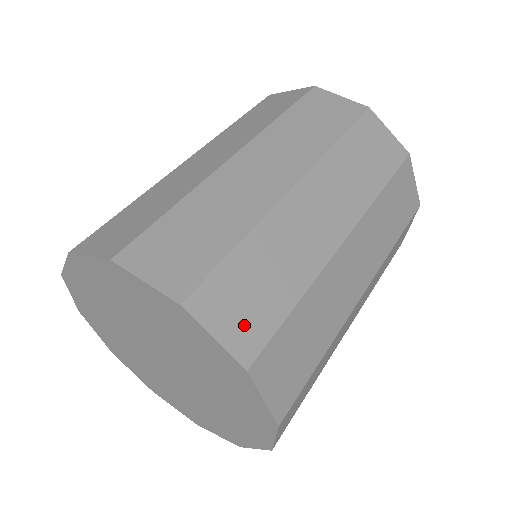
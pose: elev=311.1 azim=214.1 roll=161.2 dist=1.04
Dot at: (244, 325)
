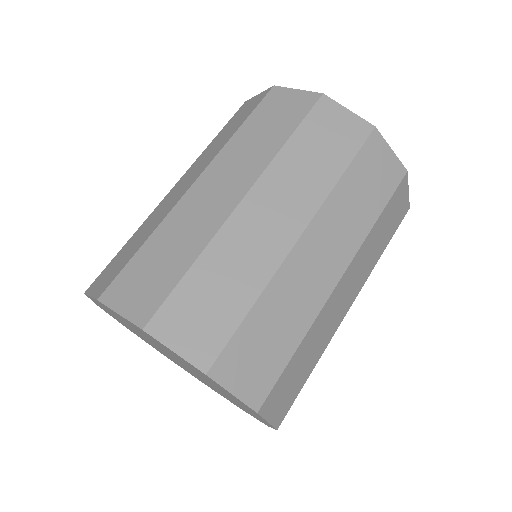
Dot at: (255, 378)
